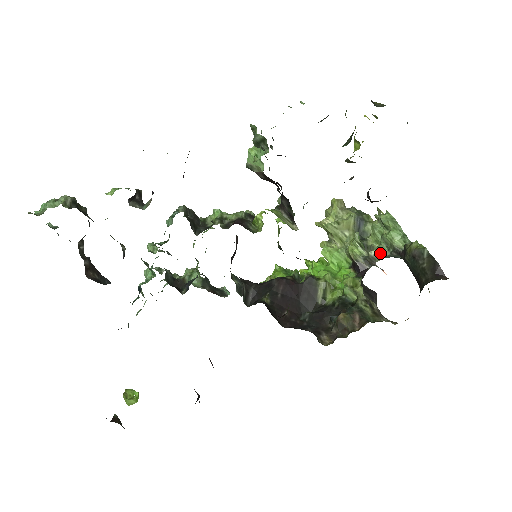
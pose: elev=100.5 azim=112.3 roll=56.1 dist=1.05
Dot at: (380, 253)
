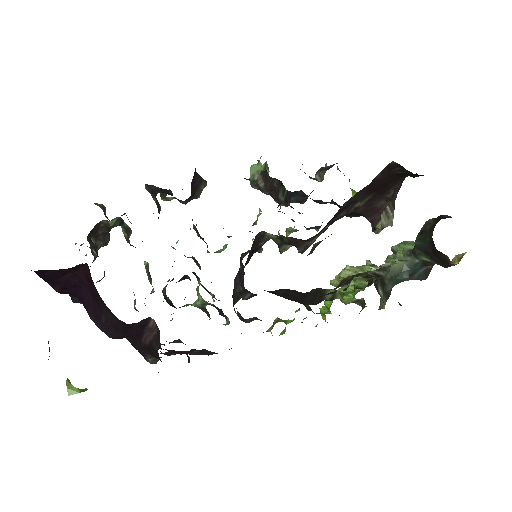
Dot at: (394, 263)
